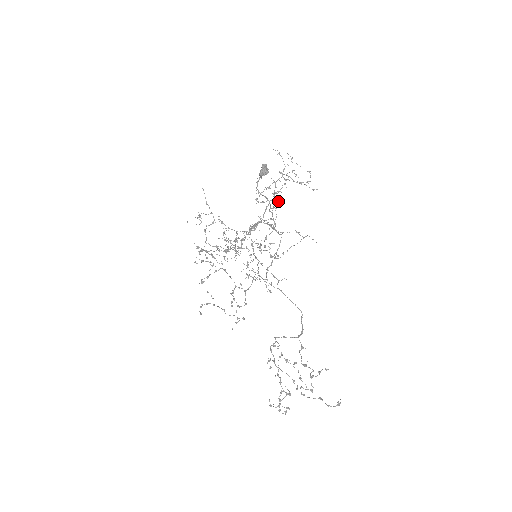
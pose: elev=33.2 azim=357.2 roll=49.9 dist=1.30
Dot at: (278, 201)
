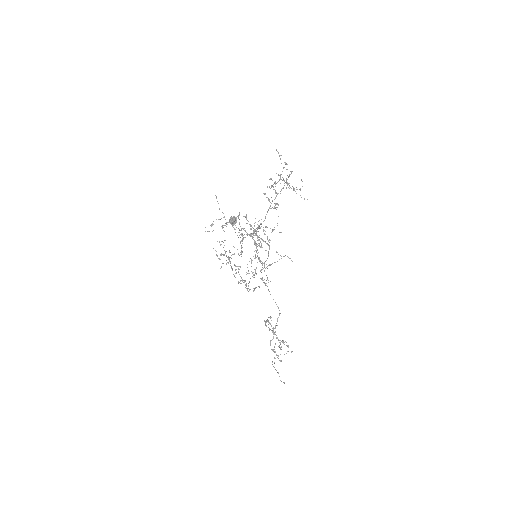
Dot at: (277, 204)
